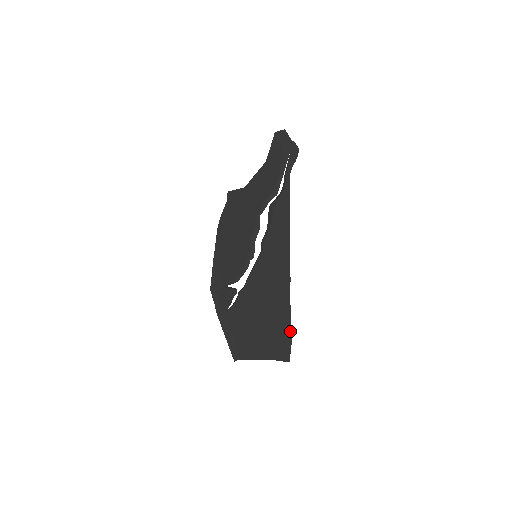
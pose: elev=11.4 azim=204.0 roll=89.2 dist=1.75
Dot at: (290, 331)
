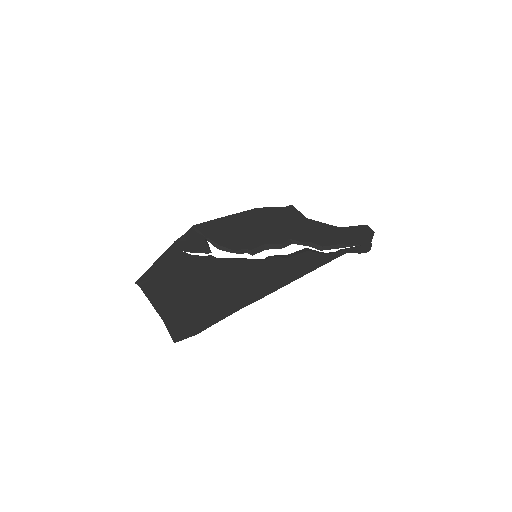
Dot at: (208, 326)
